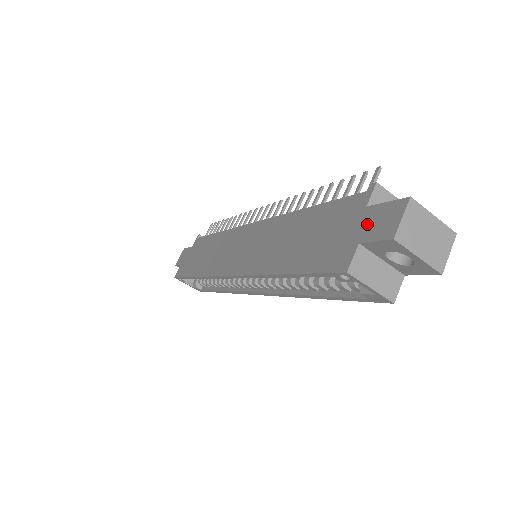
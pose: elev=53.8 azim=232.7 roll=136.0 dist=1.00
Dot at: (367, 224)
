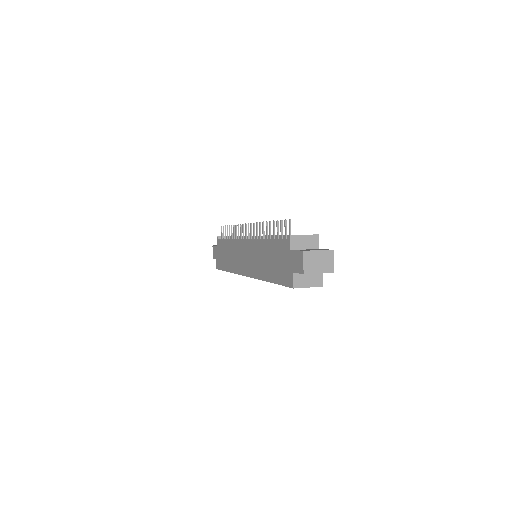
Dot at: (293, 262)
